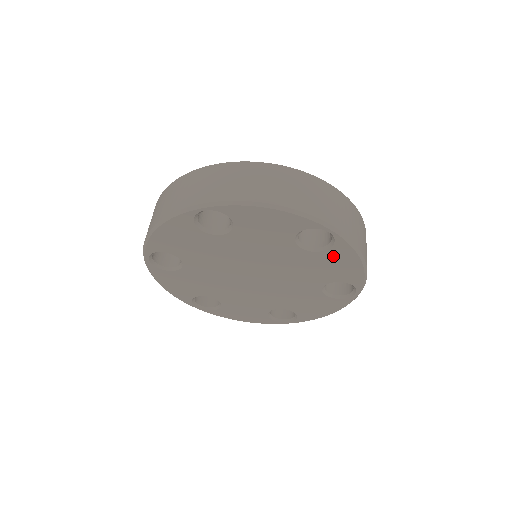
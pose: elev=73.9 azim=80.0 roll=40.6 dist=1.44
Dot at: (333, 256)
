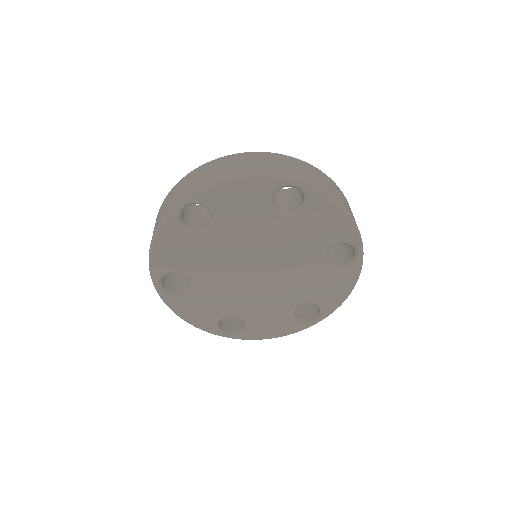
Dot at: (314, 214)
